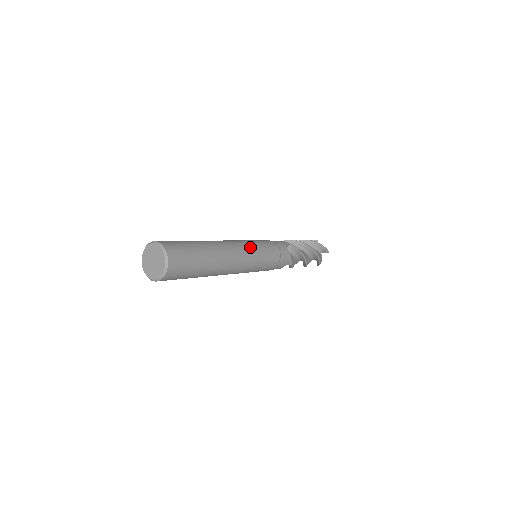
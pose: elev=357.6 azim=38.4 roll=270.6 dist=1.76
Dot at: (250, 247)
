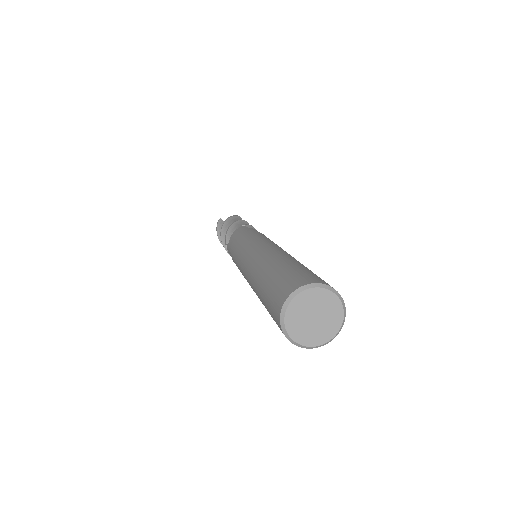
Dot at: (268, 241)
